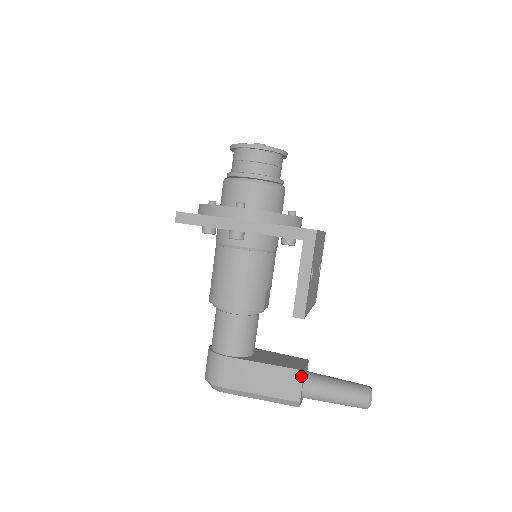
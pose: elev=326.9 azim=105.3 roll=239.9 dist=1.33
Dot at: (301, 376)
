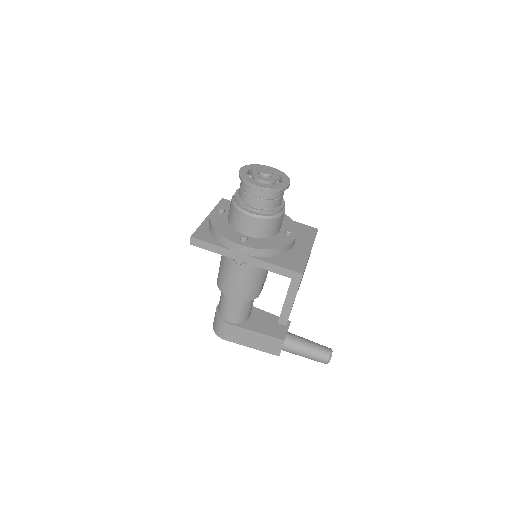
Dot at: (282, 343)
